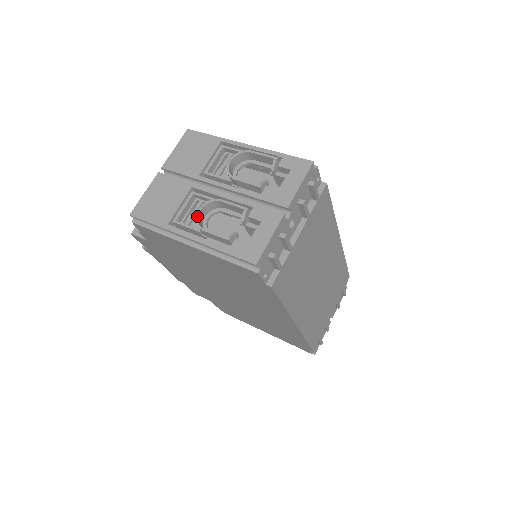
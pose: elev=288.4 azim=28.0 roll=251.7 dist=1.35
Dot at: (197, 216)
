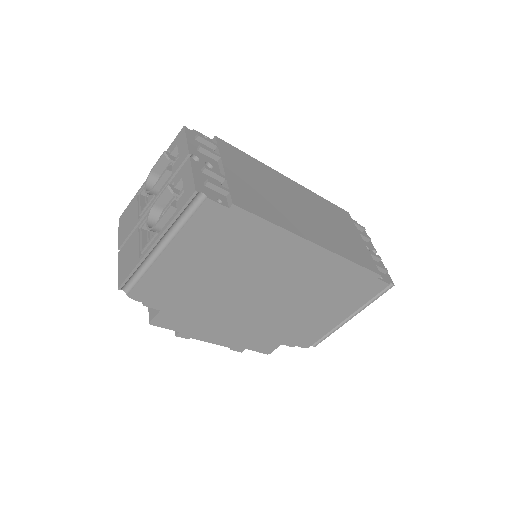
Dot at: (148, 227)
